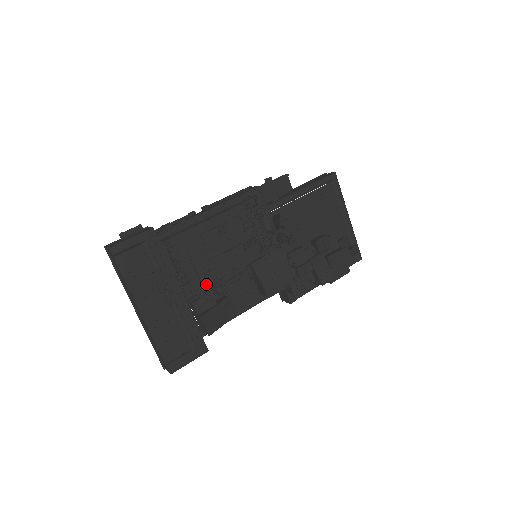
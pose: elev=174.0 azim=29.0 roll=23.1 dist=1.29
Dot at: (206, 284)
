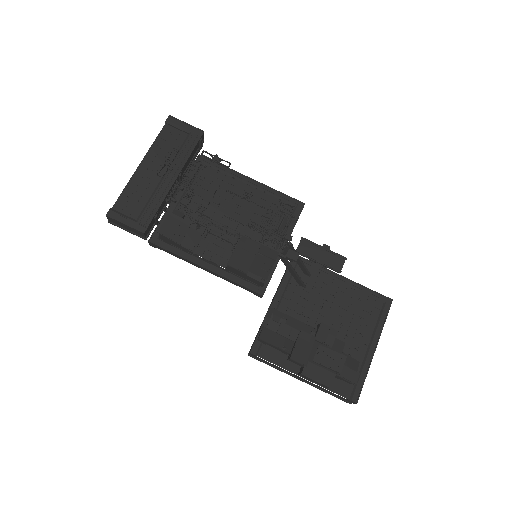
Dot at: (199, 215)
